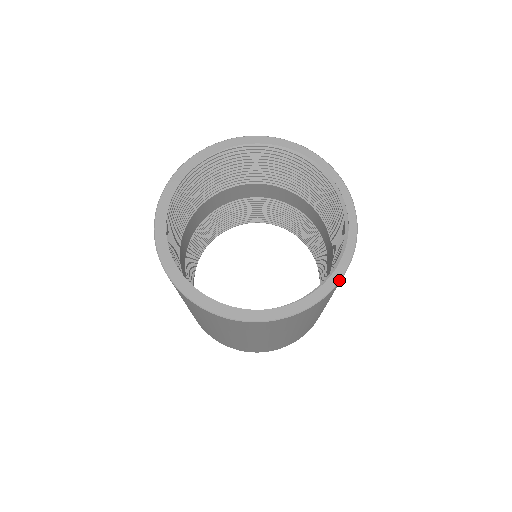
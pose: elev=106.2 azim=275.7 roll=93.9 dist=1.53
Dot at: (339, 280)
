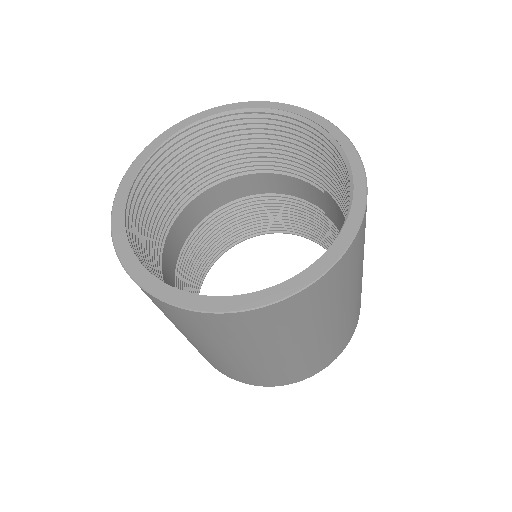
Dot at: (366, 187)
